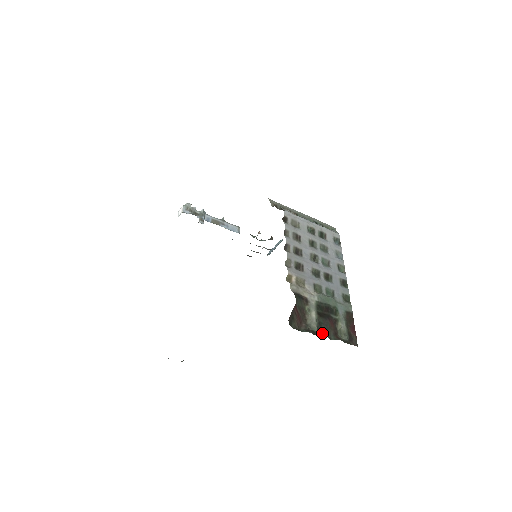
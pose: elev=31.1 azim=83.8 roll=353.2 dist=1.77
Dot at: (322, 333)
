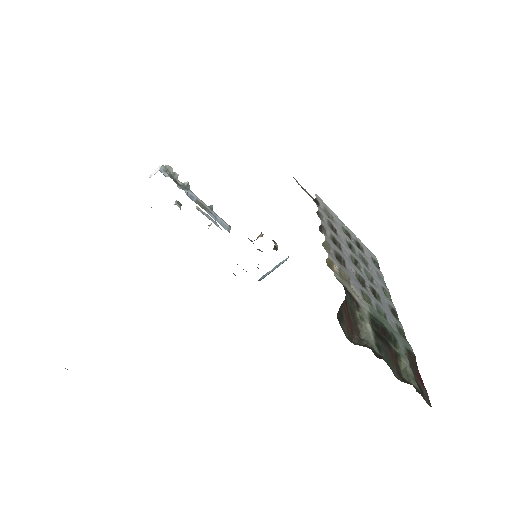
Dot at: (385, 361)
